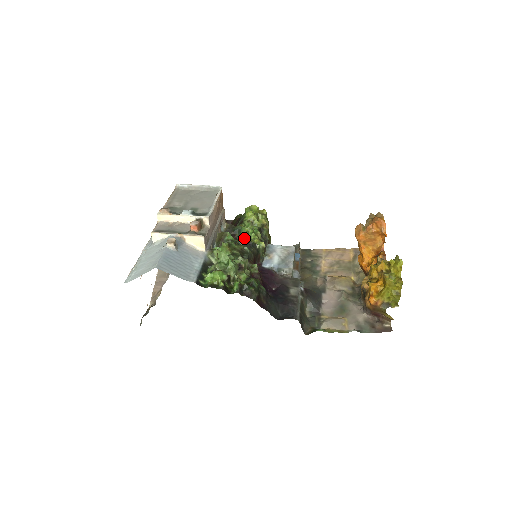
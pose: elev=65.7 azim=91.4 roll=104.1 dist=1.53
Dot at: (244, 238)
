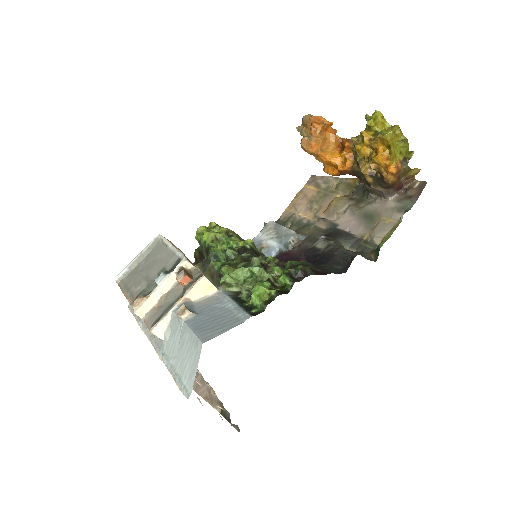
Dot at: (230, 251)
